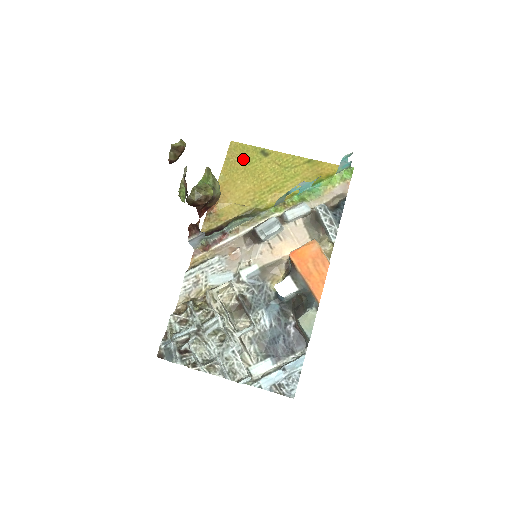
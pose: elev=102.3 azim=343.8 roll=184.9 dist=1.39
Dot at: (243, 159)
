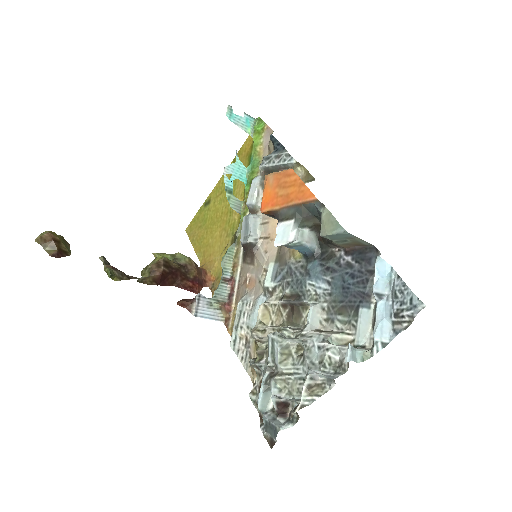
Dot at: (200, 226)
